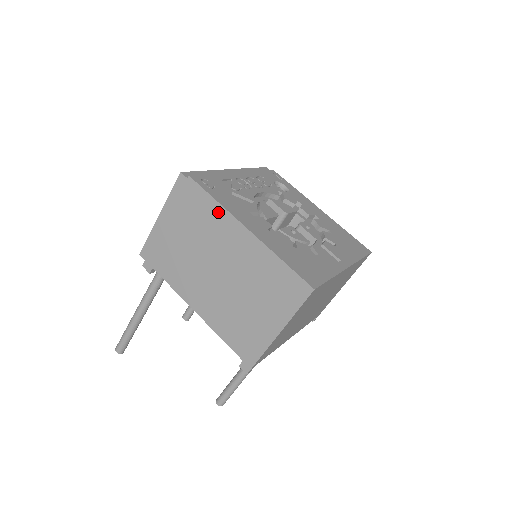
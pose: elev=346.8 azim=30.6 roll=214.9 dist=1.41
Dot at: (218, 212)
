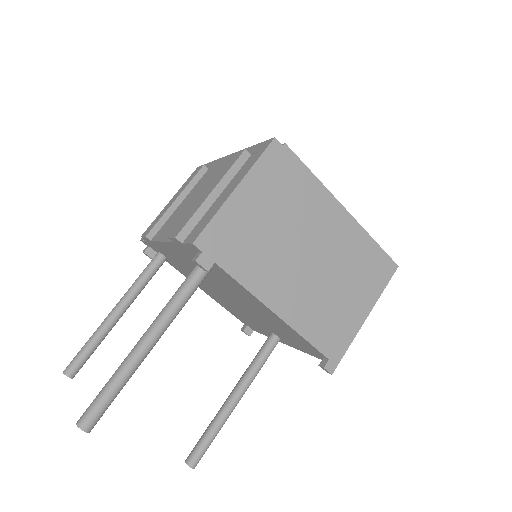
Dot at: (317, 189)
